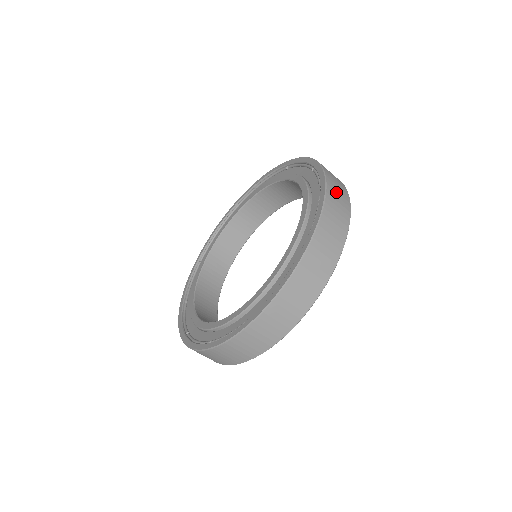
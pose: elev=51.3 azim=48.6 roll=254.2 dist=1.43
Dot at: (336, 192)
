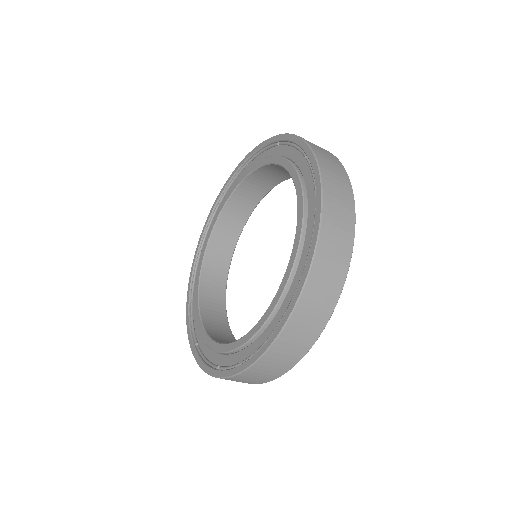
Dot at: (316, 146)
